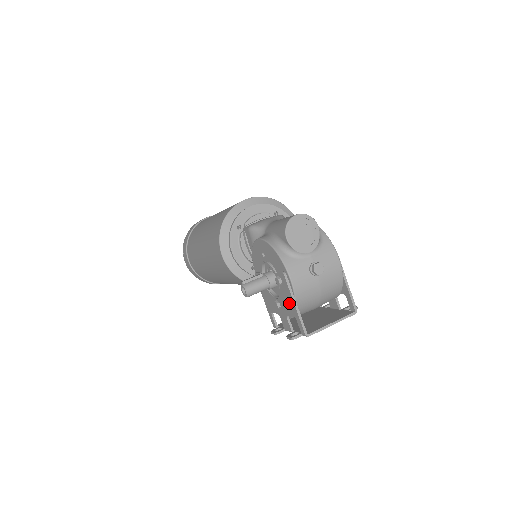
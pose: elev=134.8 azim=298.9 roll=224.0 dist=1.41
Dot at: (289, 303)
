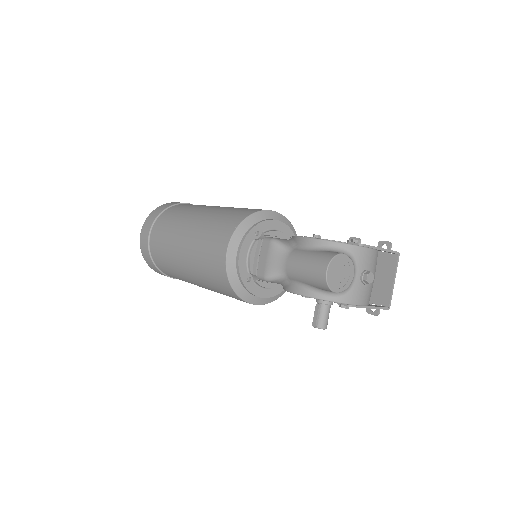
Dot at: occluded
